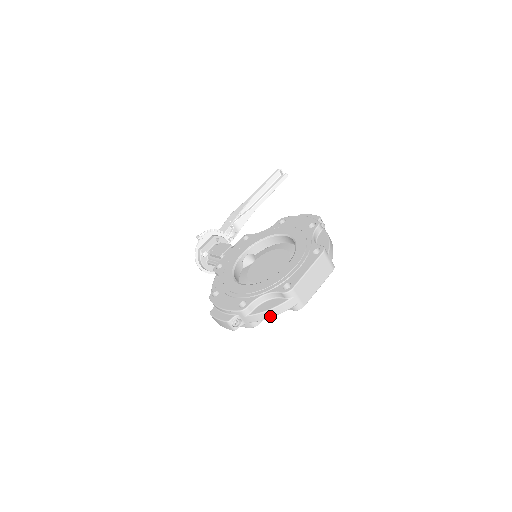
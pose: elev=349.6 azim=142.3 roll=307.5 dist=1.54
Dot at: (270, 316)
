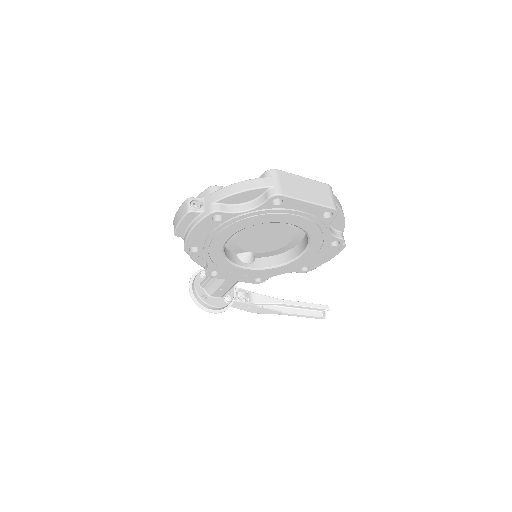
Dot at: (238, 190)
